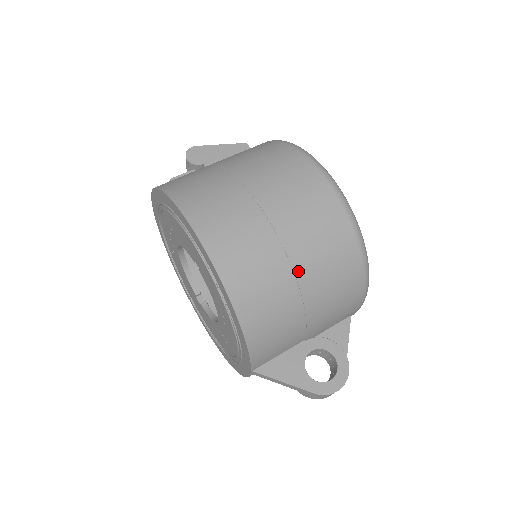
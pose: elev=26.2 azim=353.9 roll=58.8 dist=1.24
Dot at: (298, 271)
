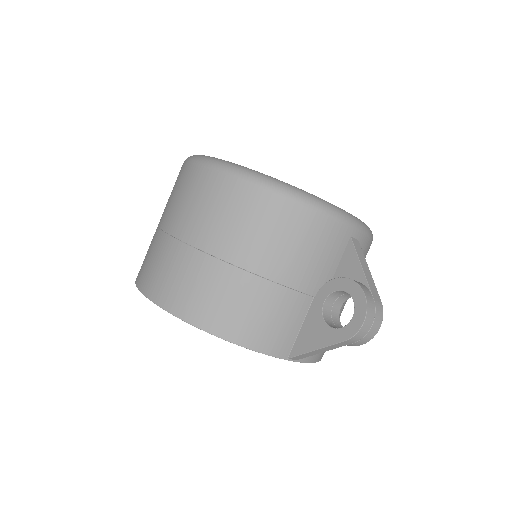
Dot at: (226, 257)
